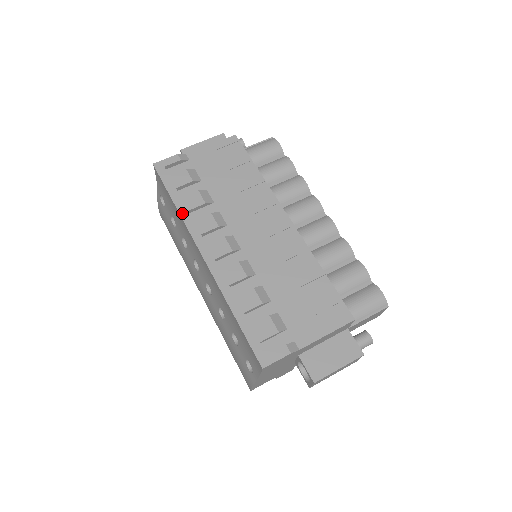
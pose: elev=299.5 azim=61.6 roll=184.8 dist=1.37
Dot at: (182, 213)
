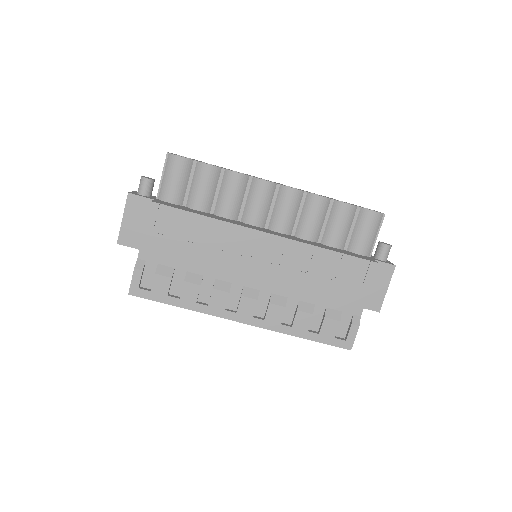
Dot at: (194, 309)
